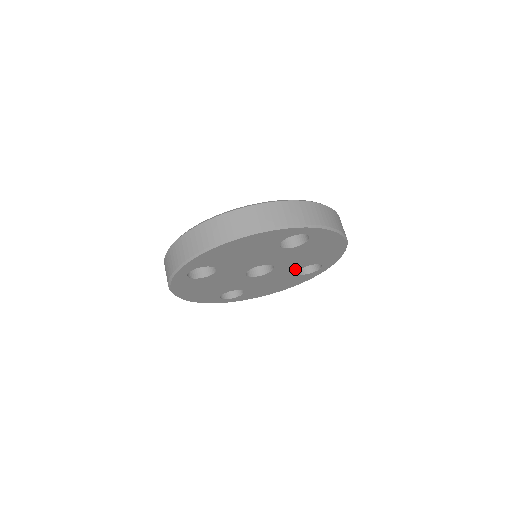
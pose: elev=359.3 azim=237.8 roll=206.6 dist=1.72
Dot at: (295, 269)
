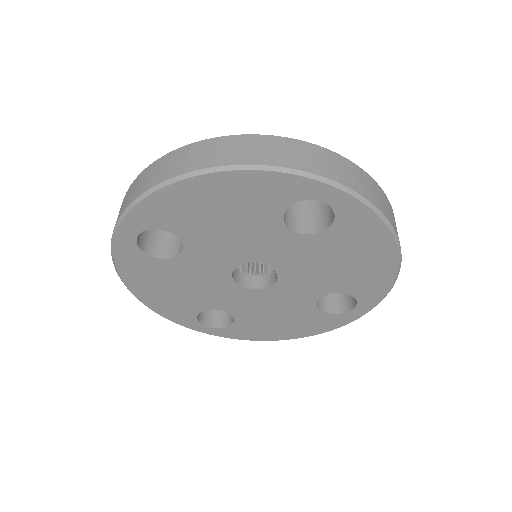
Dot at: (313, 294)
